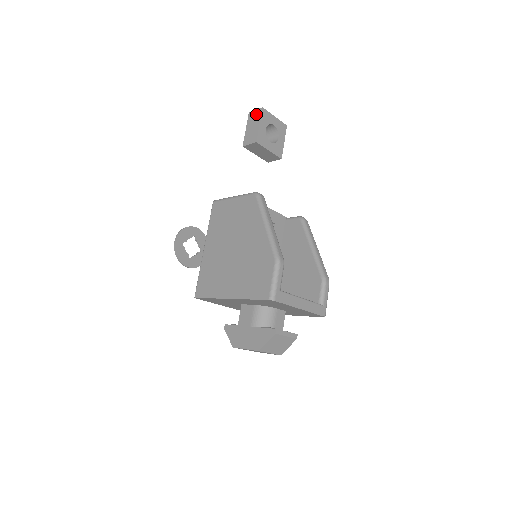
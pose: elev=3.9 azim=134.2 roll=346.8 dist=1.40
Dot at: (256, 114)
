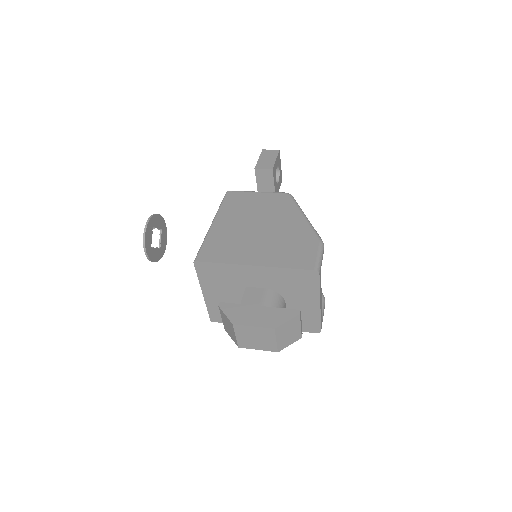
Dot at: (272, 152)
